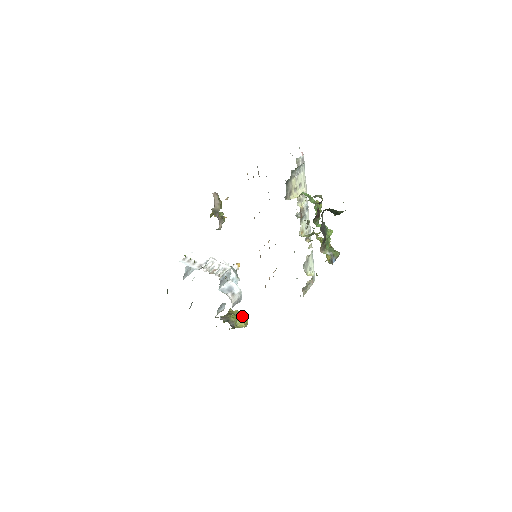
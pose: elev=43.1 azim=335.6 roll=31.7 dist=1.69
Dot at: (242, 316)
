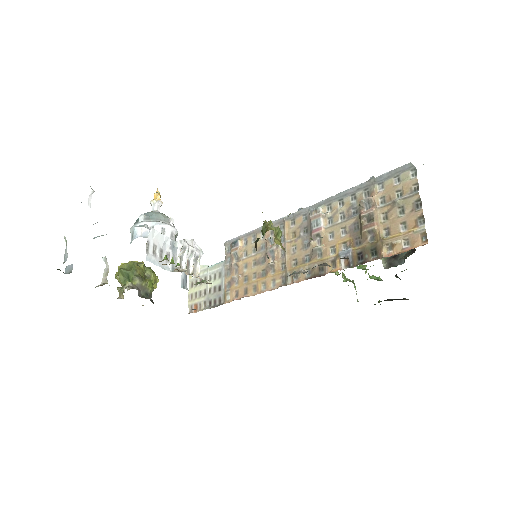
Dot at: (155, 276)
